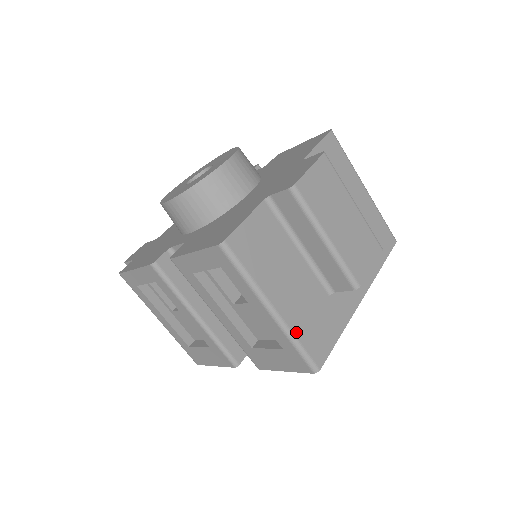
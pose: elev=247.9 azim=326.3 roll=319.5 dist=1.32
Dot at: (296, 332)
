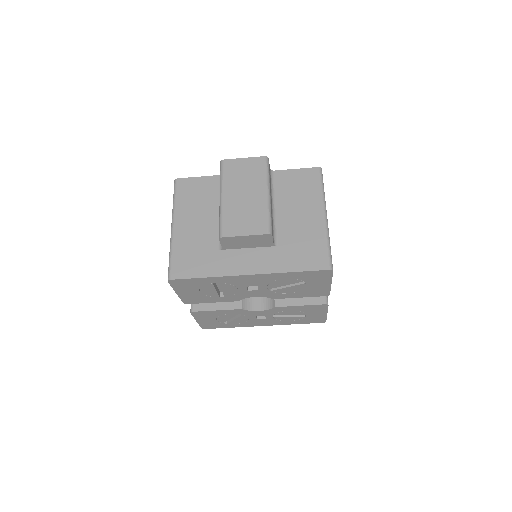
Dot at: (175, 247)
